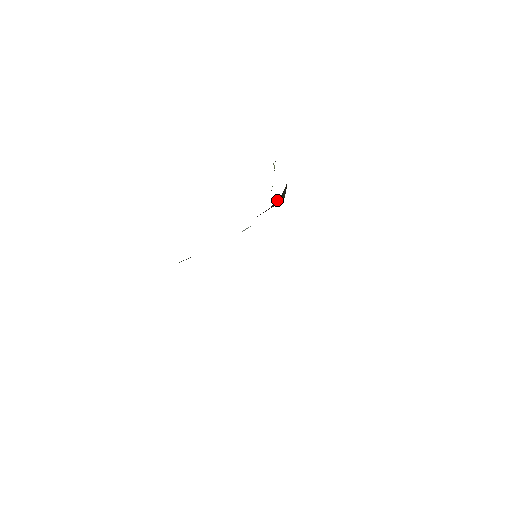
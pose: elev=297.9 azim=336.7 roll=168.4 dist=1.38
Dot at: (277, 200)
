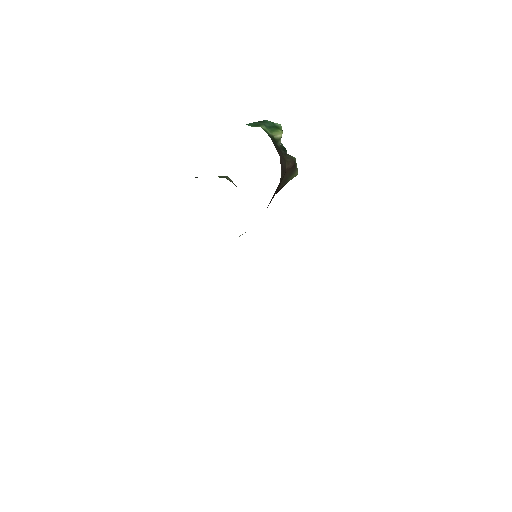
Dot at: (277, 191)
